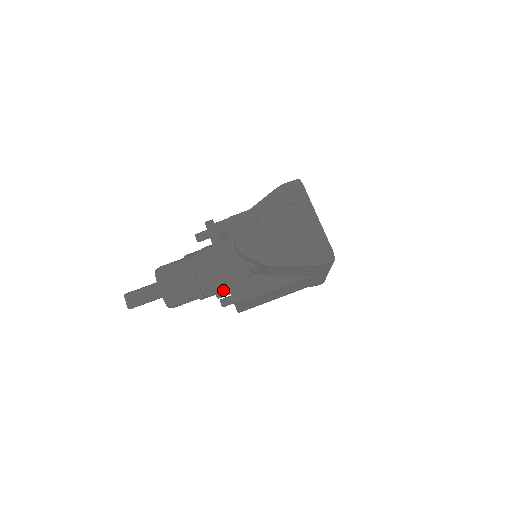
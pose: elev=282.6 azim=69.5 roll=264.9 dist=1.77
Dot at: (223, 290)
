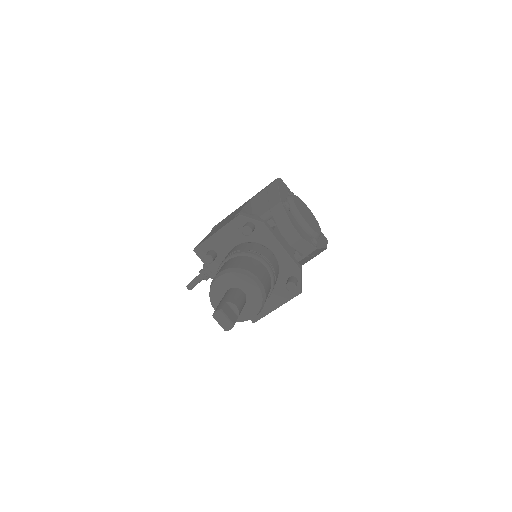
Dot at: (296, 280)
